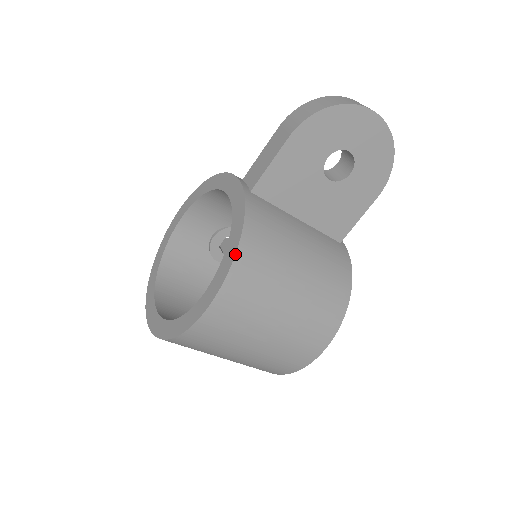
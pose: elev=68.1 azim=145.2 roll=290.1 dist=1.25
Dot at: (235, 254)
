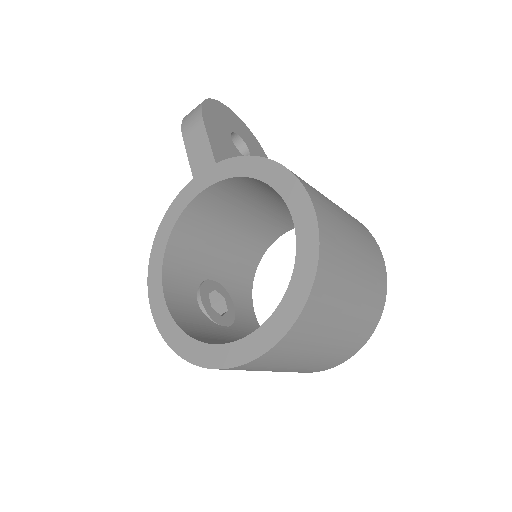
Dot at: (276, 162)
